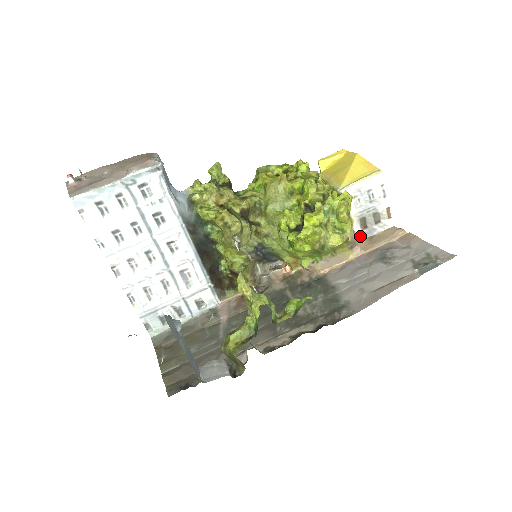
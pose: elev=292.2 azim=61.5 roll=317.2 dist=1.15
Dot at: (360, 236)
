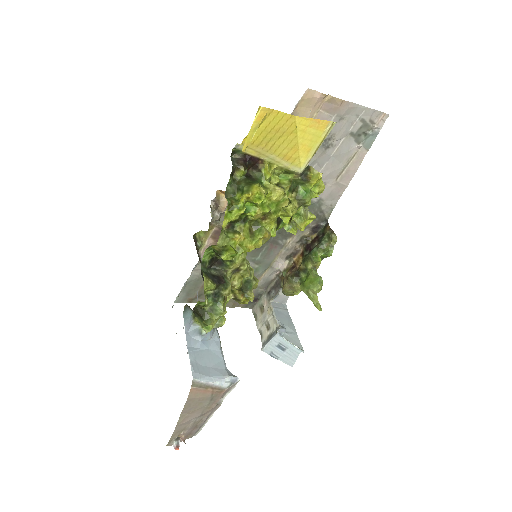
Dot at: occluded
